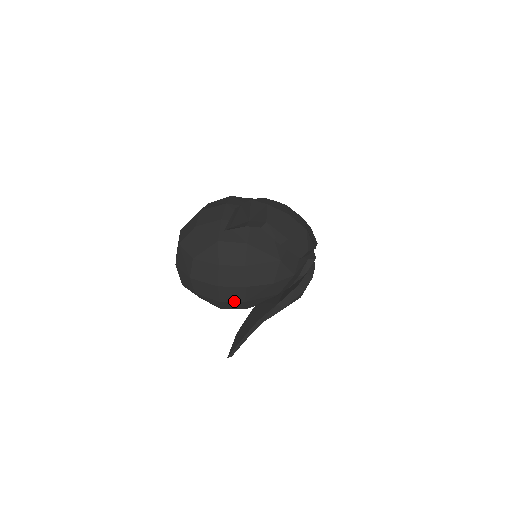
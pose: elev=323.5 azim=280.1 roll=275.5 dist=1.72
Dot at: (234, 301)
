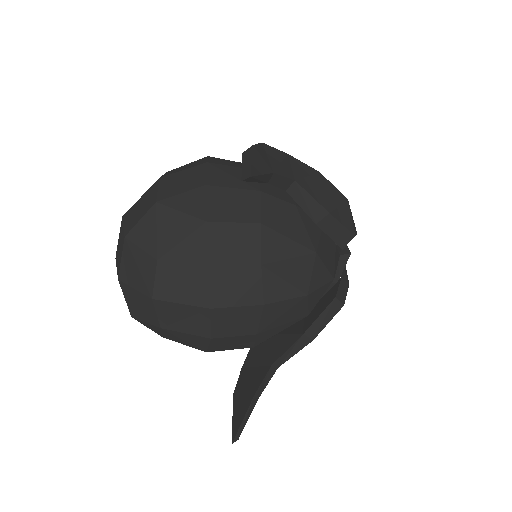
Dot at: (237, 334)
